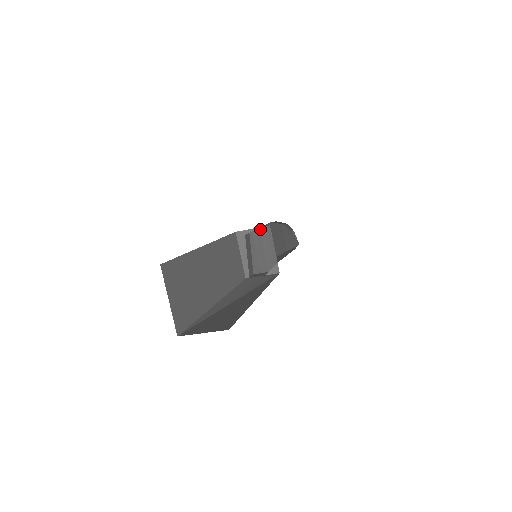
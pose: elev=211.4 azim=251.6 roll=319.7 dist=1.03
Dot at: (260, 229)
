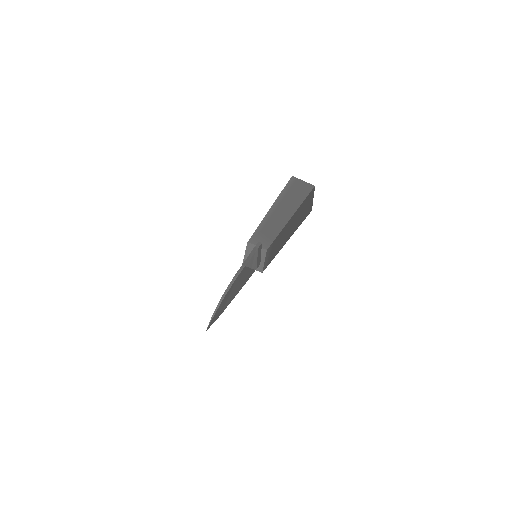
Dot at: occluded
